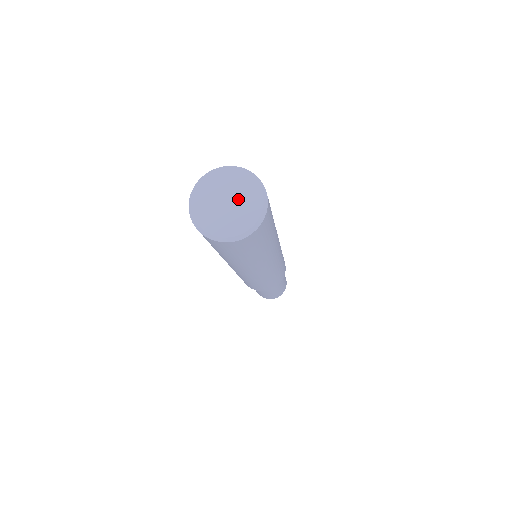
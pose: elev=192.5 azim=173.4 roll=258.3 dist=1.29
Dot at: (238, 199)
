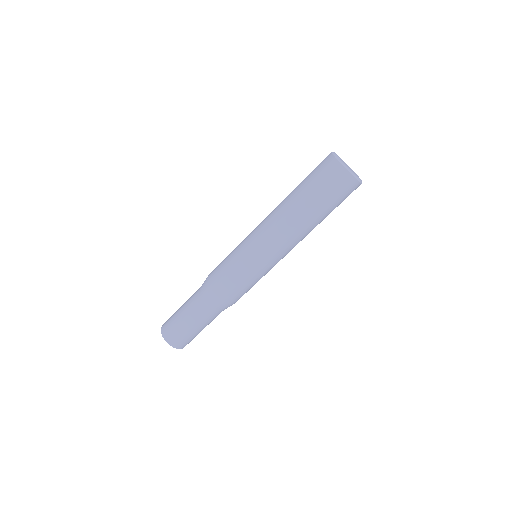
Dot at: (350, 168)
